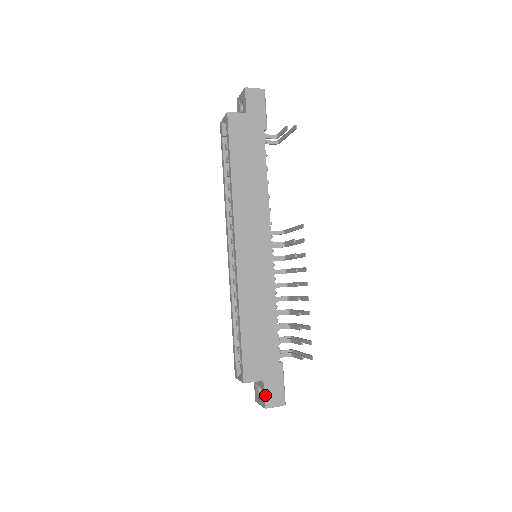
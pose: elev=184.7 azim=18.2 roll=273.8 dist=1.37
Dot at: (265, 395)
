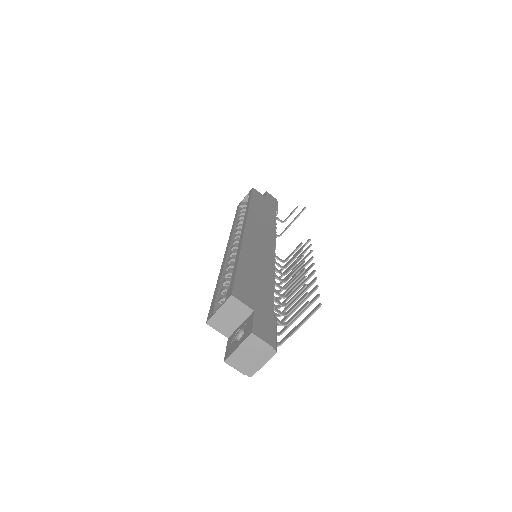
Dot at: (254, 322)
